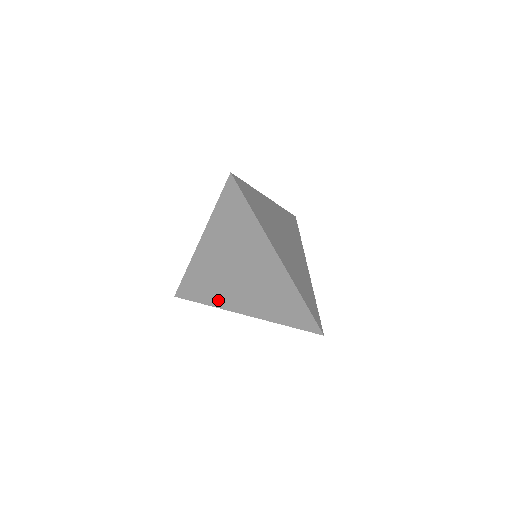
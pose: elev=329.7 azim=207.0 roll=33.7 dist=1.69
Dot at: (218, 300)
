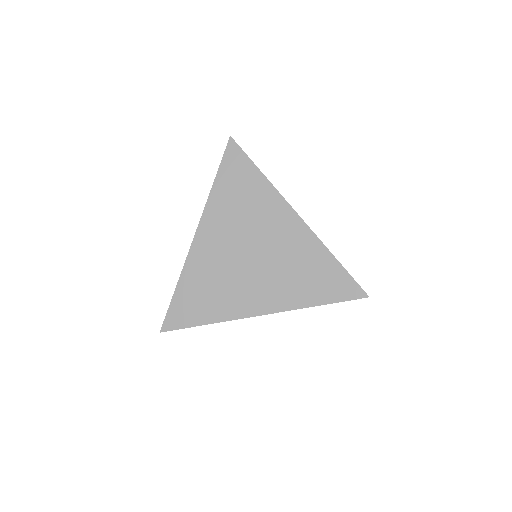
Dot at: (225, 309)
